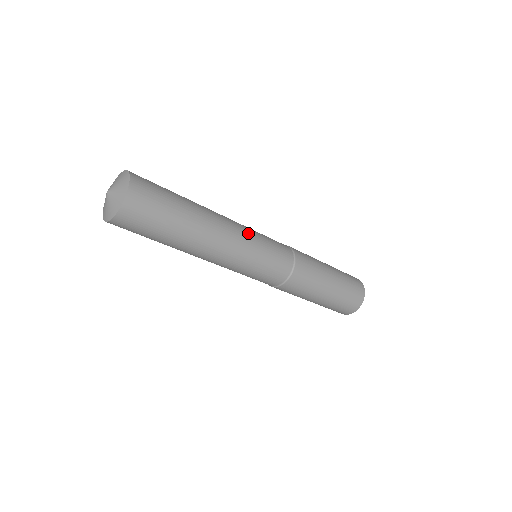
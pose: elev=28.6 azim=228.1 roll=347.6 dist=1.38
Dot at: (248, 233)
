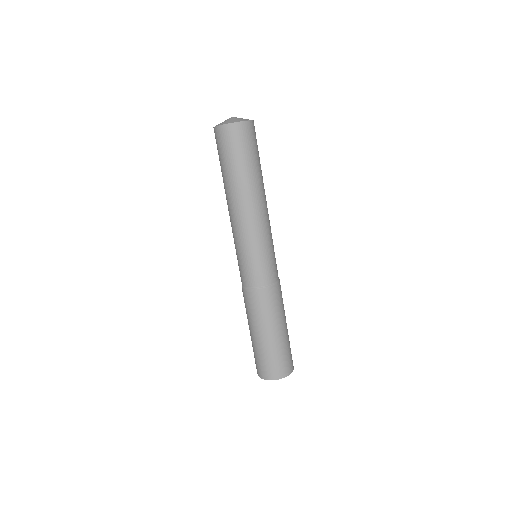
Dot at: (265, 232)
